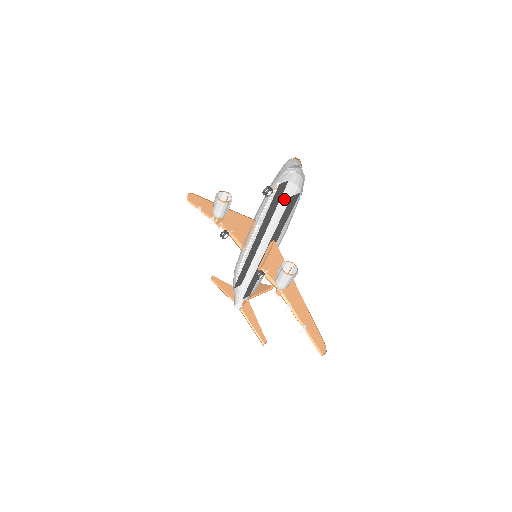
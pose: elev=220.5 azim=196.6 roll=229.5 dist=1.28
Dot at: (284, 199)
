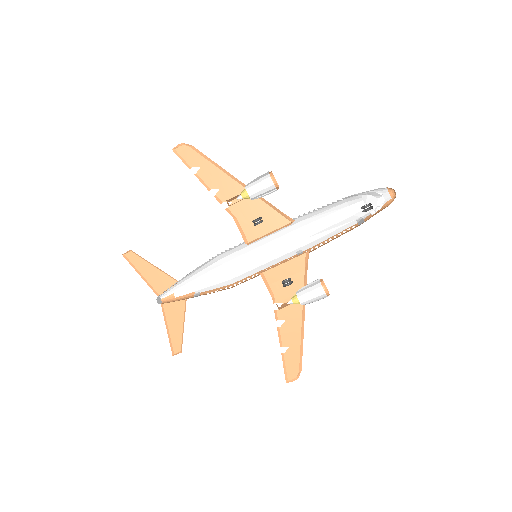
Dot at: (326, 214)
